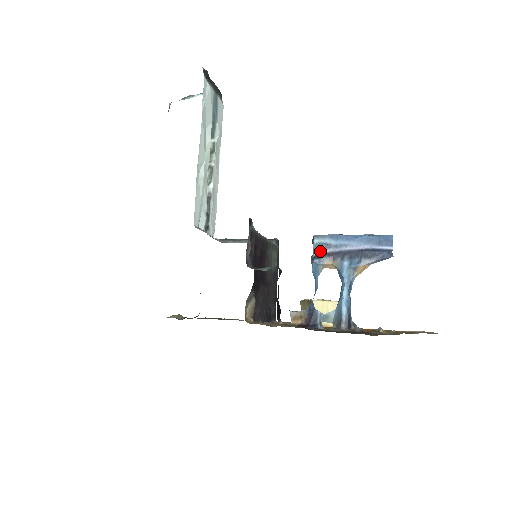
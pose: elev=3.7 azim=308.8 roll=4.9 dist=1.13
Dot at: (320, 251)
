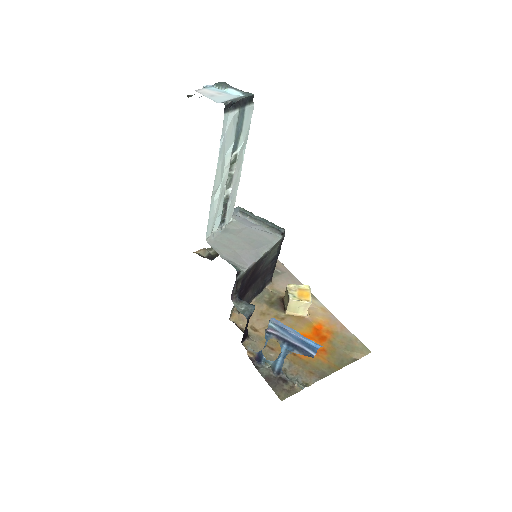
Dot at: (271, 330)
